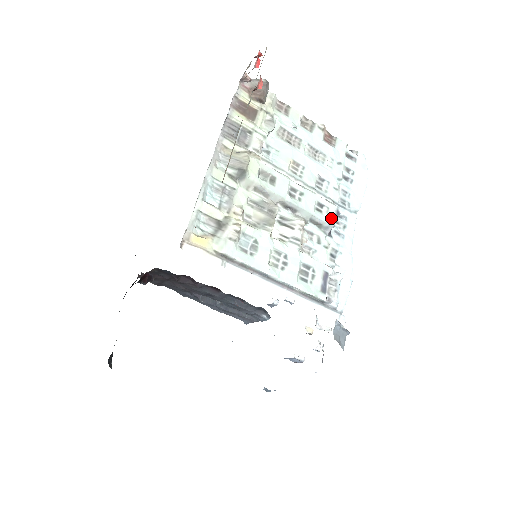
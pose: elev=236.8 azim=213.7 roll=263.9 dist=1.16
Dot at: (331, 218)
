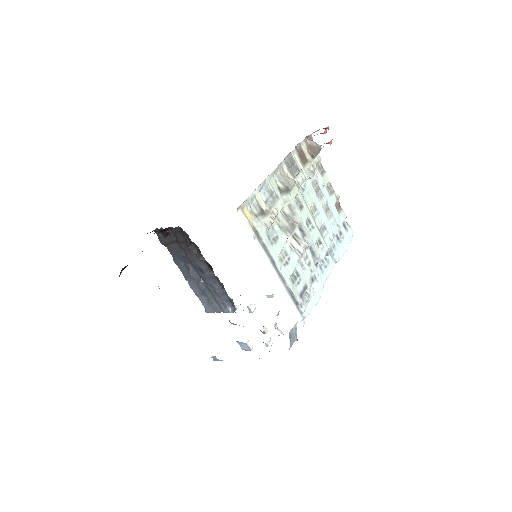
Dot at: (323, 254)
